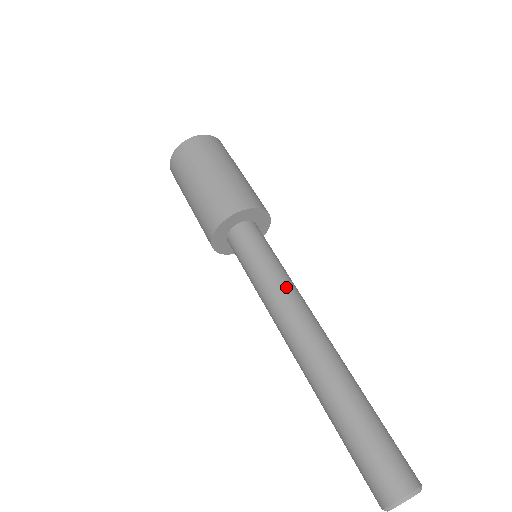
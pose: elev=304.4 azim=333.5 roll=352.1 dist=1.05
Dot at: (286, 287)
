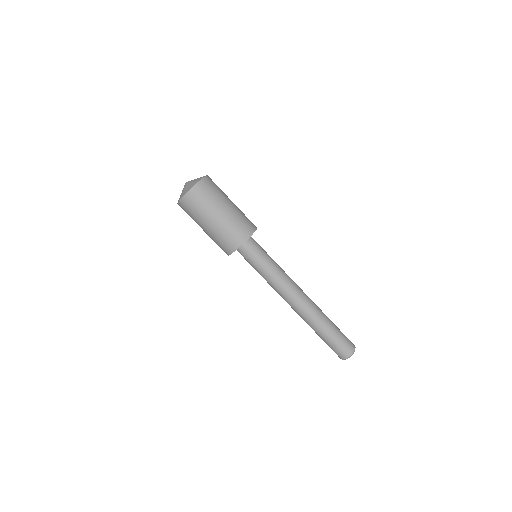
Dot at: (275, 283)
